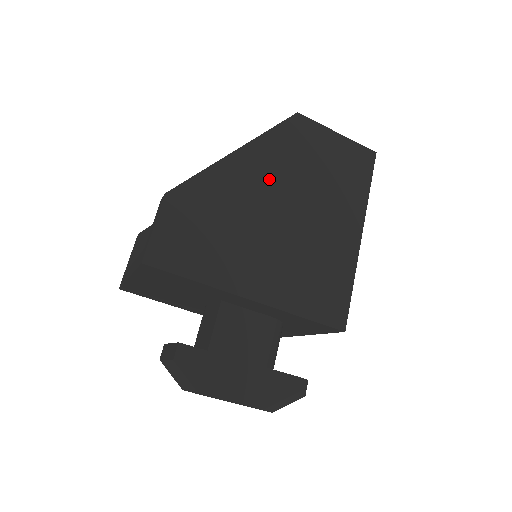
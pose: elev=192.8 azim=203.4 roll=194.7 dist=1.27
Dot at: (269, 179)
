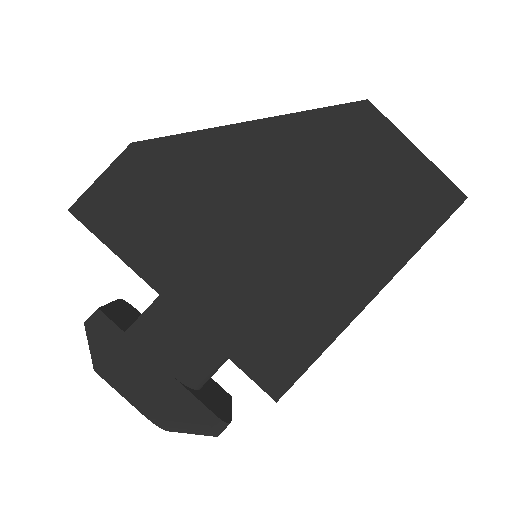
Dot at: (275, 174)
